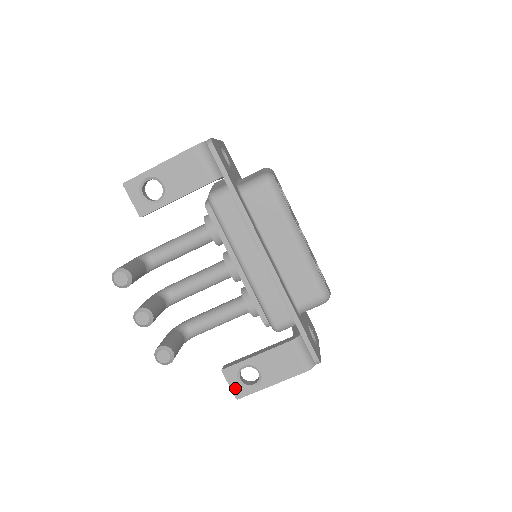
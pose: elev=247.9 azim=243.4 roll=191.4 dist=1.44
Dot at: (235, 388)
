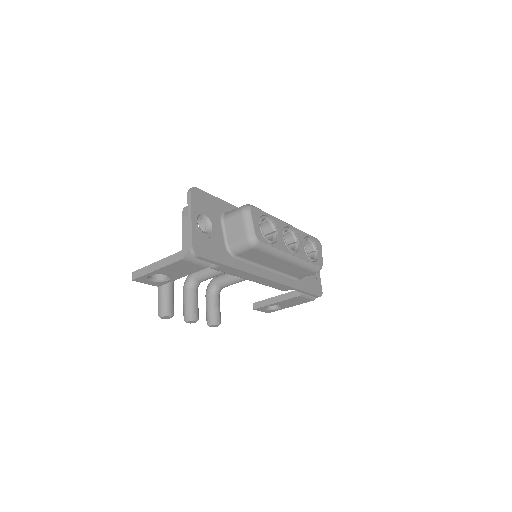
Dot at: (265, 311)
